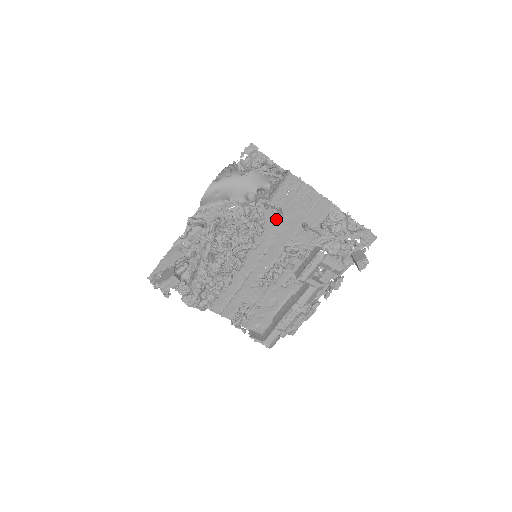
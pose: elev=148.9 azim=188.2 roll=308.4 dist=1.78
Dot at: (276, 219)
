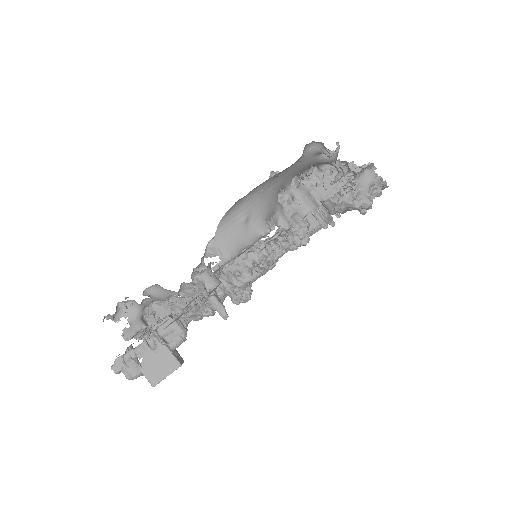
Dot at: occluded
